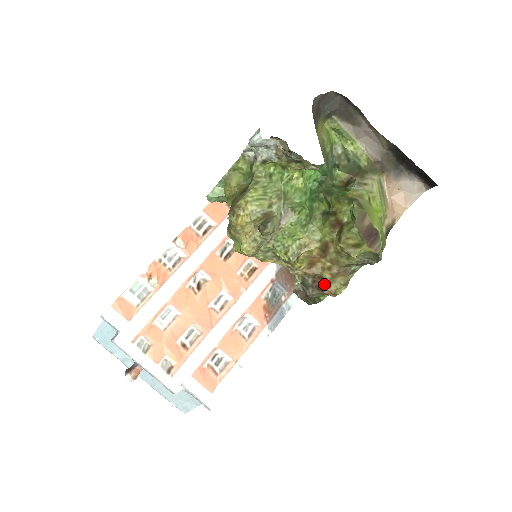
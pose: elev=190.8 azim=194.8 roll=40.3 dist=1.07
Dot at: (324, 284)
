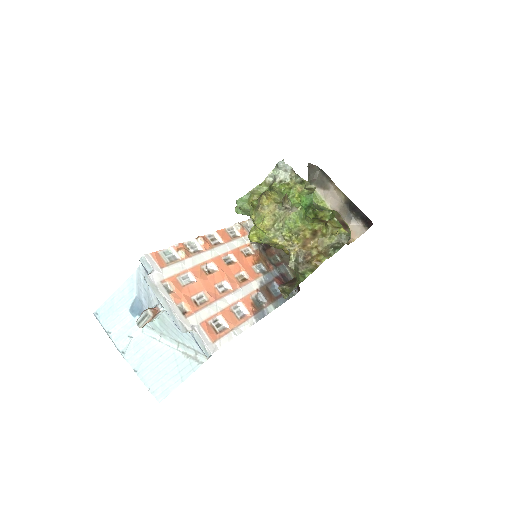
Dot at: (312, 258)
